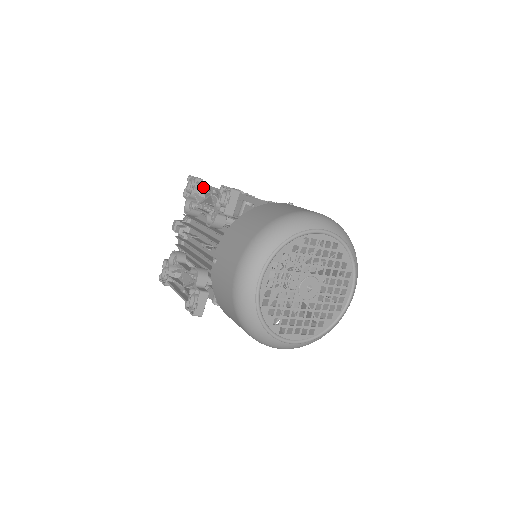
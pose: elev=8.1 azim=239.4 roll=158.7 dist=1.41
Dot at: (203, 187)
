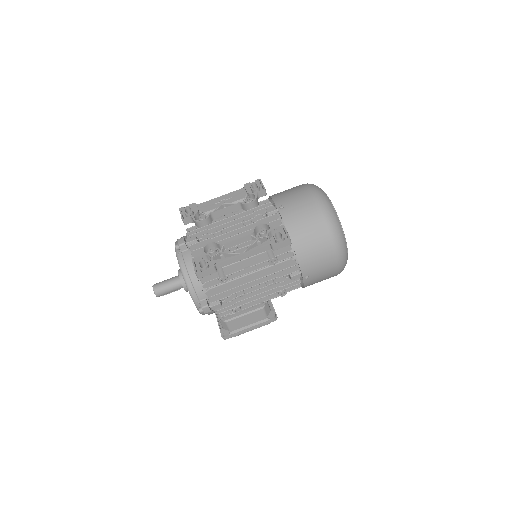
Dot at: (202, 210)
